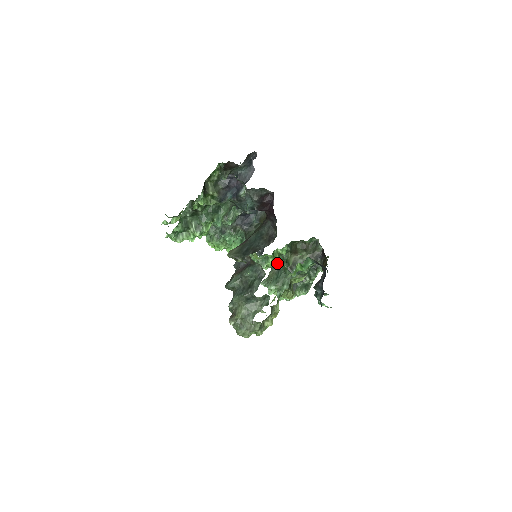
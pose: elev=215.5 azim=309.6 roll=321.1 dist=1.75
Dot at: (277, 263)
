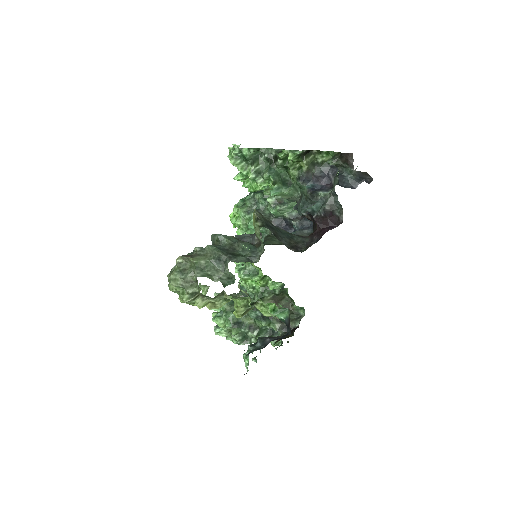
Dot at: (254, 290)
